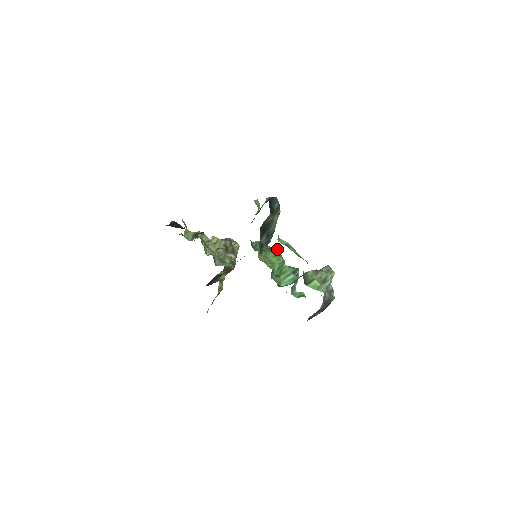
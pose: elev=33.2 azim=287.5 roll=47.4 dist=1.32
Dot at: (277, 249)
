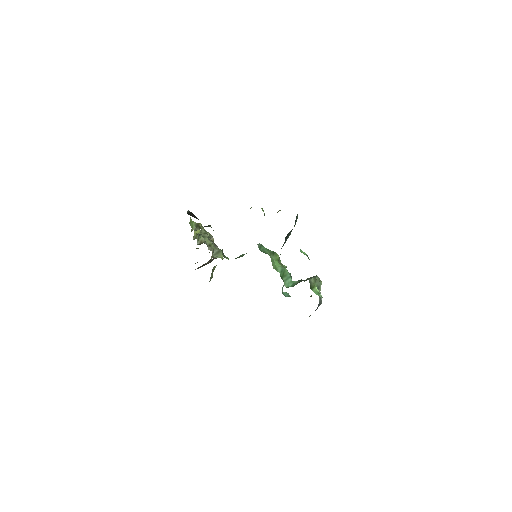
Dot at: occluded
